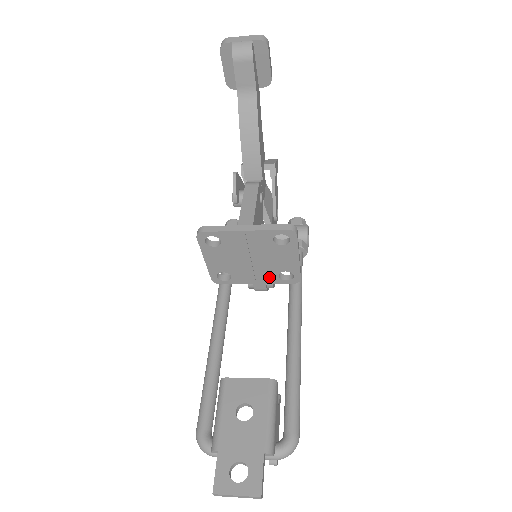
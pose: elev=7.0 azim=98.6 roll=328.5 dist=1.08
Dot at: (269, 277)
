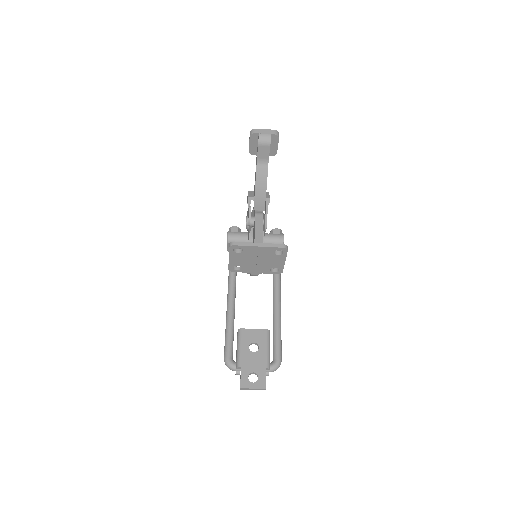
Dot at: (264, 270)
